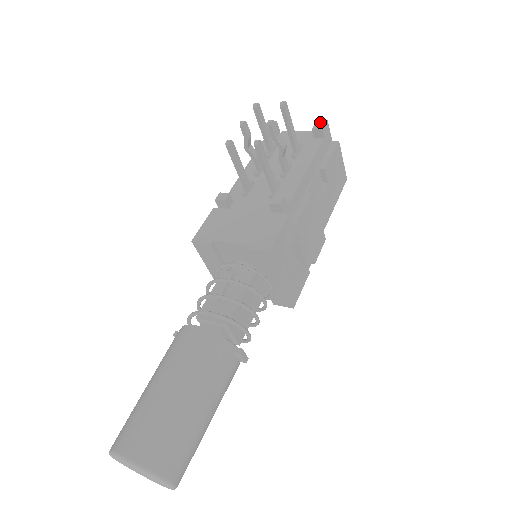
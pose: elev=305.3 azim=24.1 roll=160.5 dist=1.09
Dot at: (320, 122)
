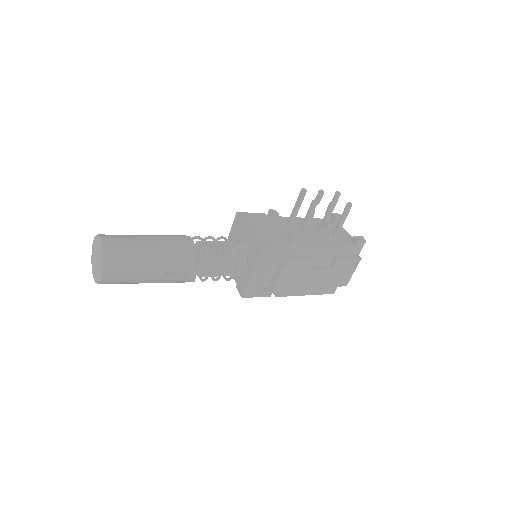
Dot at: (362, 238)
